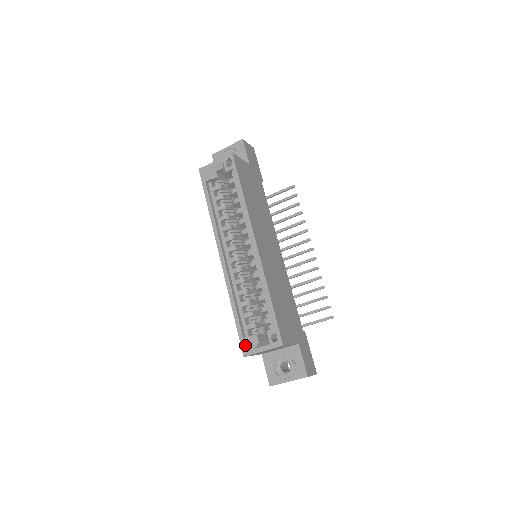
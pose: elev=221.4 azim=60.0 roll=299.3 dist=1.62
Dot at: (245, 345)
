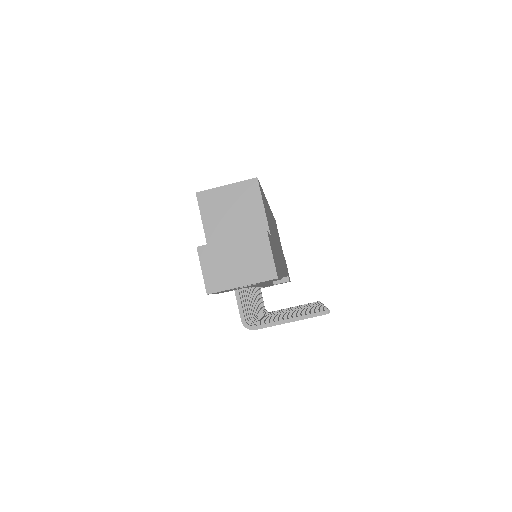
Dot at: occluded
